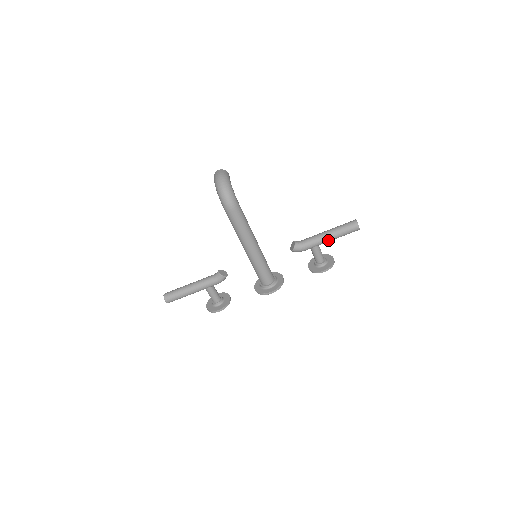
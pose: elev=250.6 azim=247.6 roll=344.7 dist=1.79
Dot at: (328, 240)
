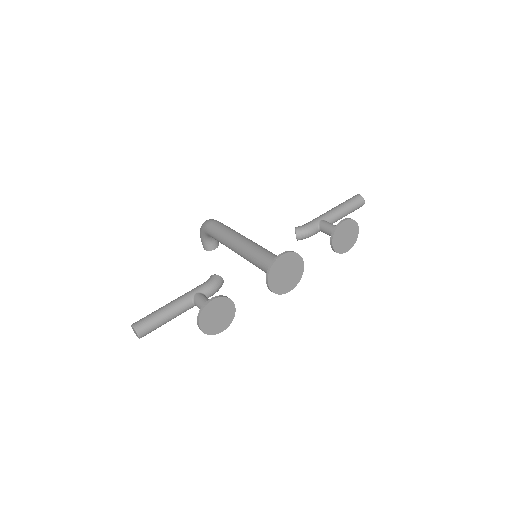
Dot at: (332, 212)
